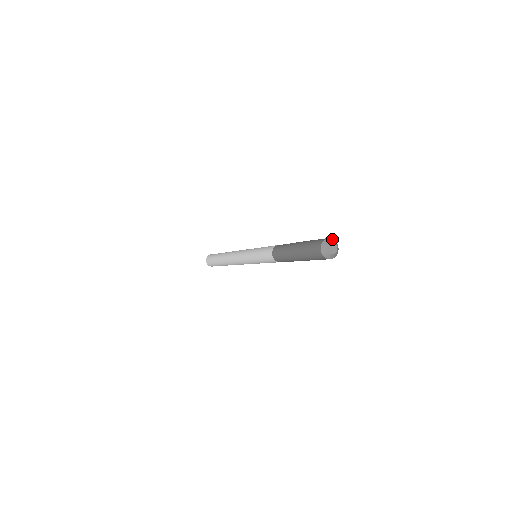
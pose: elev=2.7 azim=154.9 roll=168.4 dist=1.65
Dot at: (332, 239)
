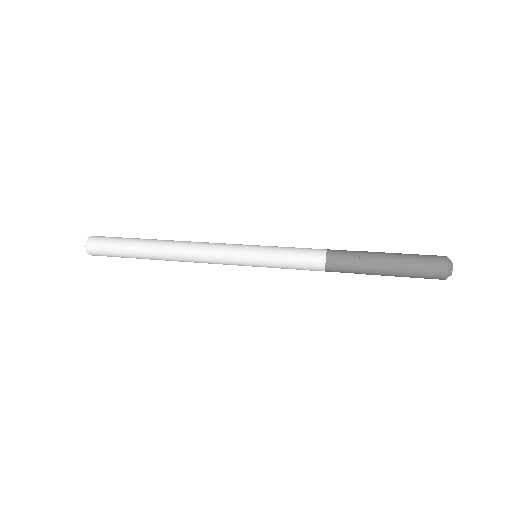
Dot at: (449, 262)
